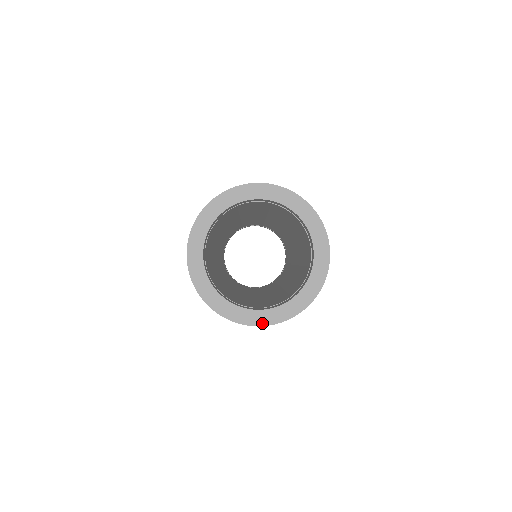
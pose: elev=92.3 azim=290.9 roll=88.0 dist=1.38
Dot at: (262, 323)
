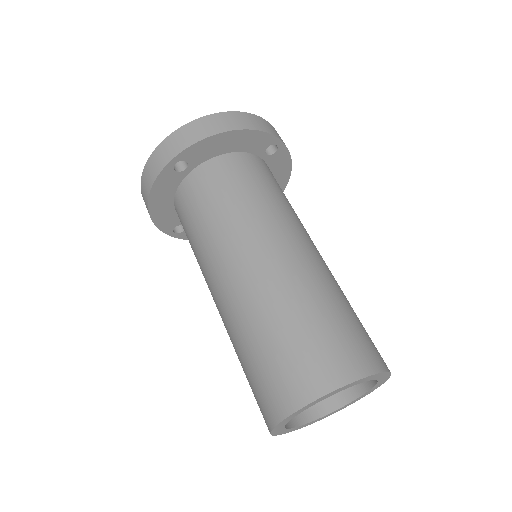
Dot at: occluded
